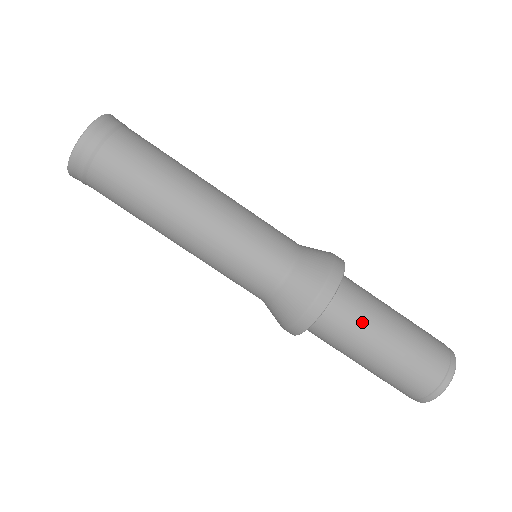
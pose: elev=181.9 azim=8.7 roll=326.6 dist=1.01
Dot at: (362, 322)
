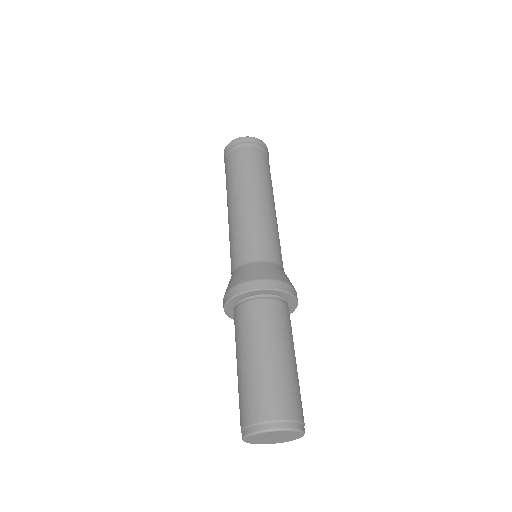
Dot at: (276, 327)
